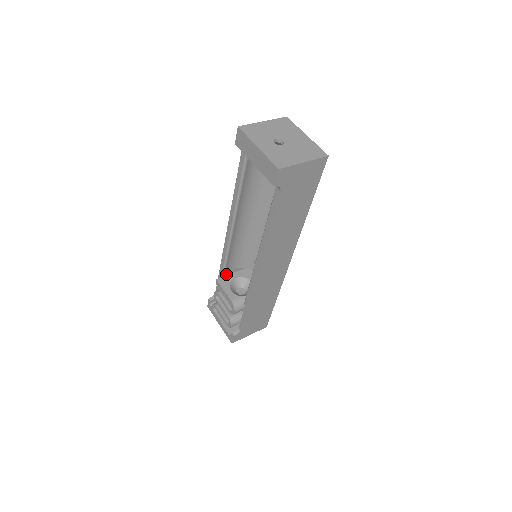
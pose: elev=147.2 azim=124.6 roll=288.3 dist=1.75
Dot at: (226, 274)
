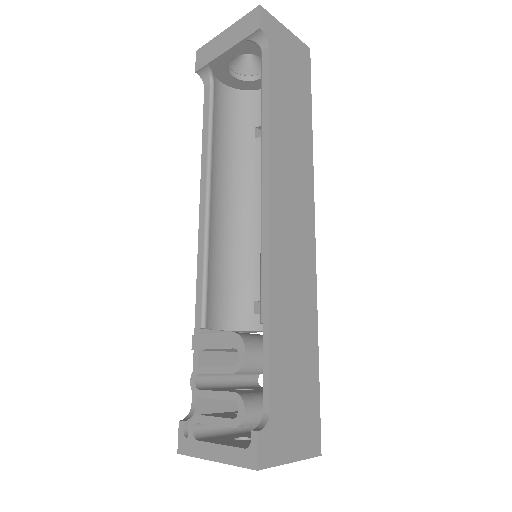
Dot at: occluded
